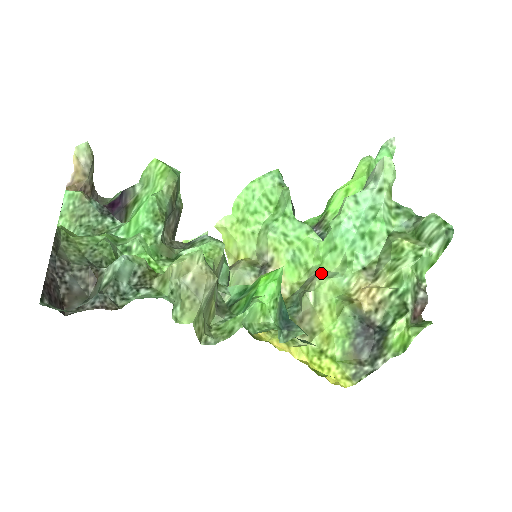
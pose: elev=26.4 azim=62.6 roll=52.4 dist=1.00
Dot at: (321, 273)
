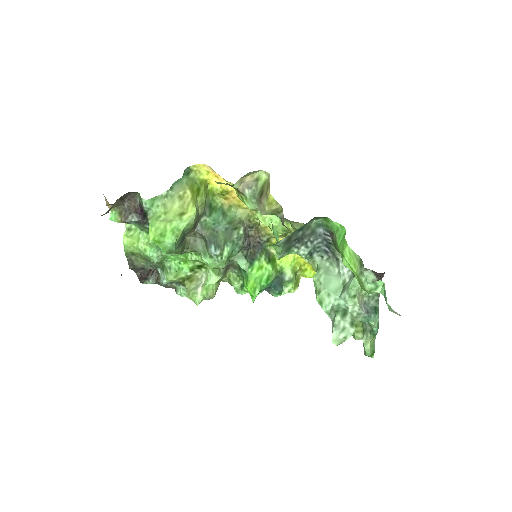
Dot at: occluded
